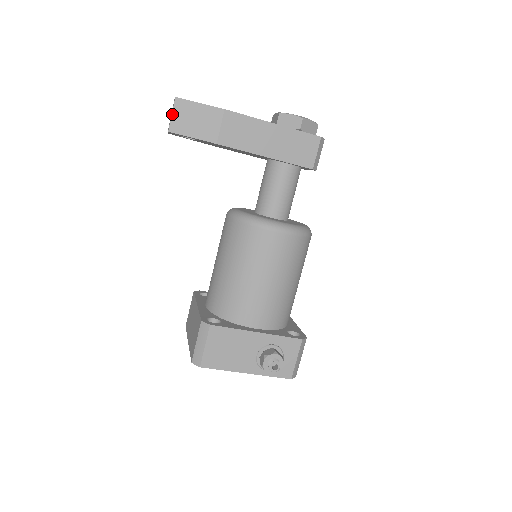
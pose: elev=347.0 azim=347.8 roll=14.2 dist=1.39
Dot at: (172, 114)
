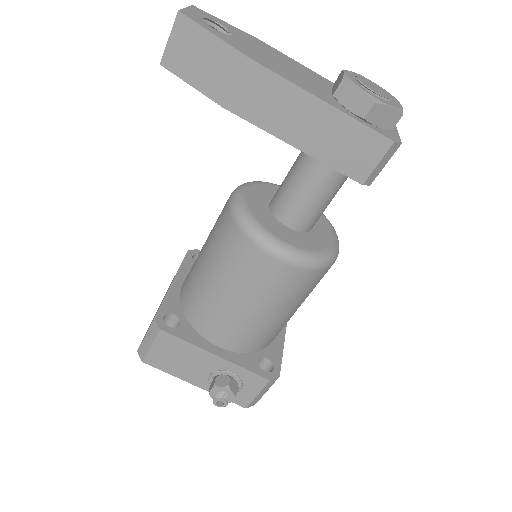
Dot at: (169, 38)
